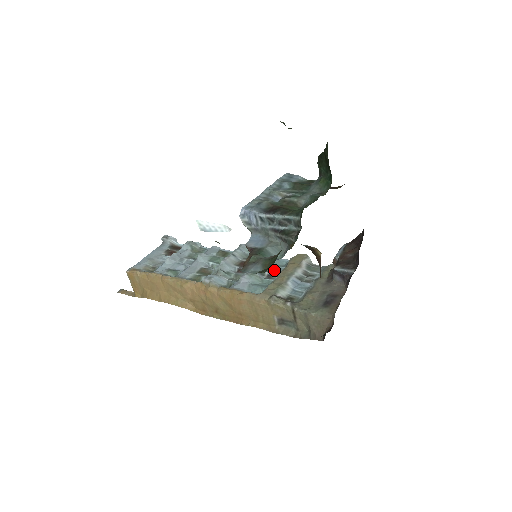
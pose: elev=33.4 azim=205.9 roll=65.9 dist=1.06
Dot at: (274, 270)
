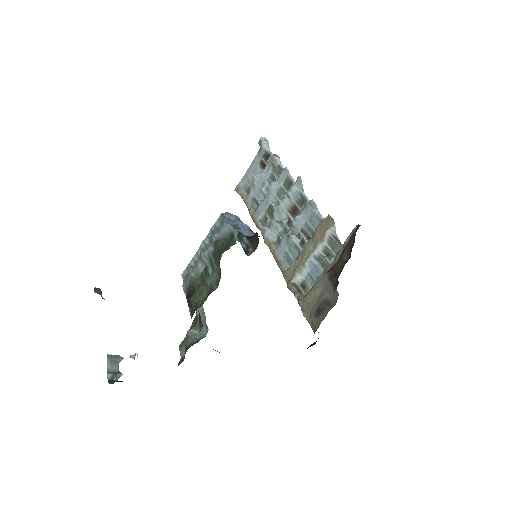
Dot at: (310, 231)
